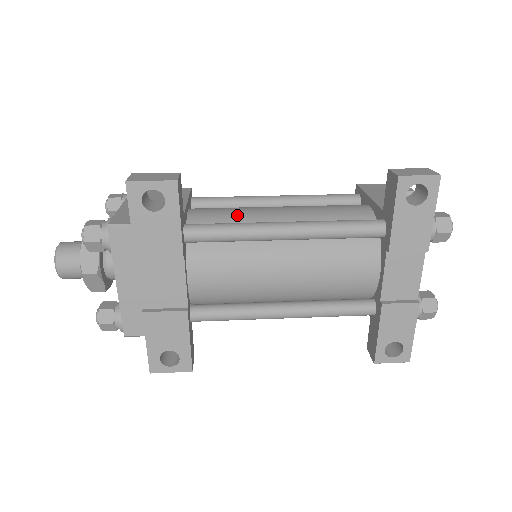
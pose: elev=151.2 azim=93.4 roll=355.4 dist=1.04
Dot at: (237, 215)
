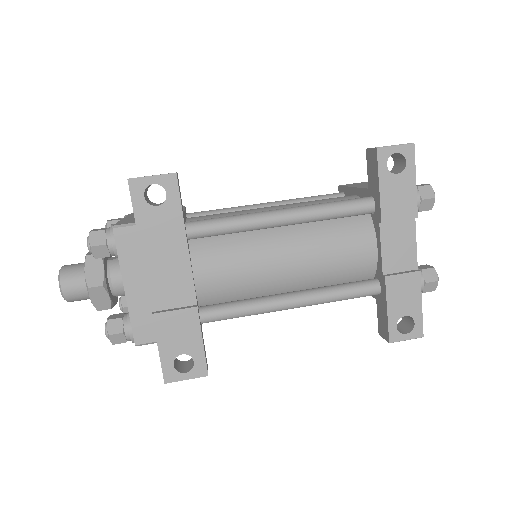
Dot at: (233, 214)
